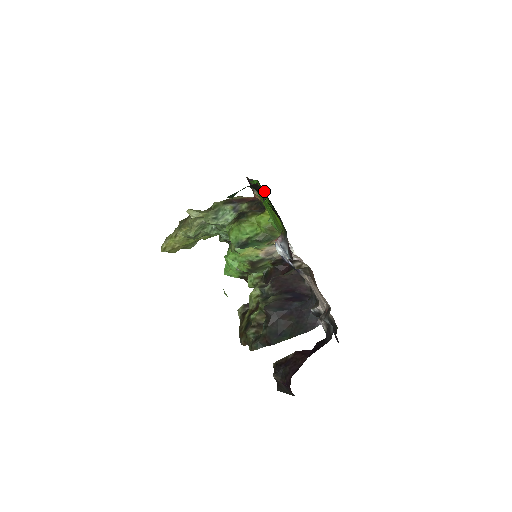
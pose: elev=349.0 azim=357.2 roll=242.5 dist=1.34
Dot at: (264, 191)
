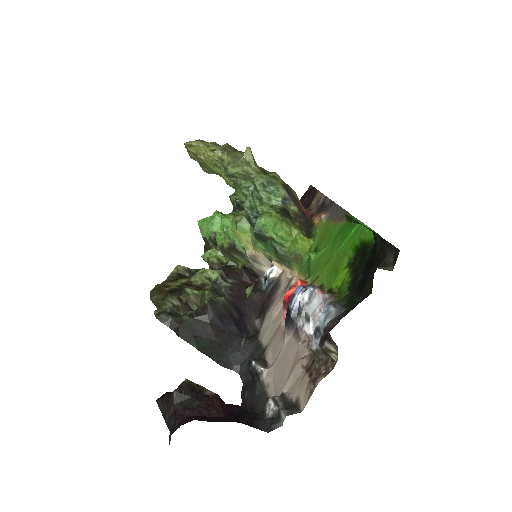
Dot at: (392, 261)
